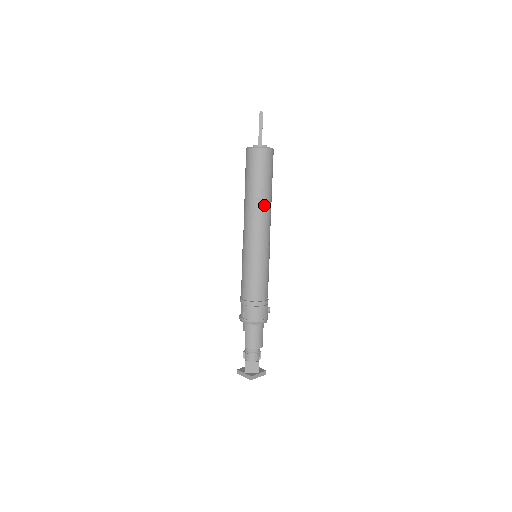
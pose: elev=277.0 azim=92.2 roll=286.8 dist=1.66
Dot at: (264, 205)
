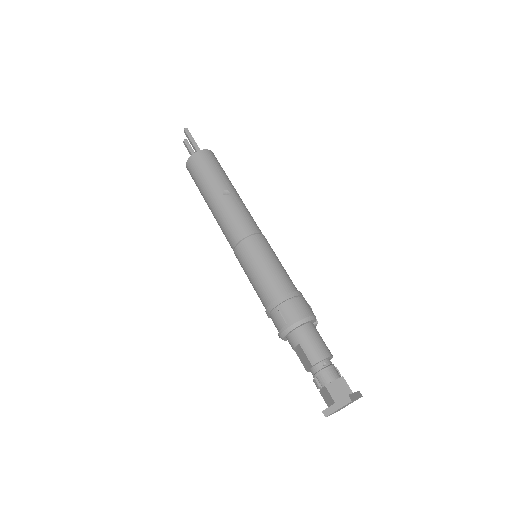
Dot at: (235, 195)
